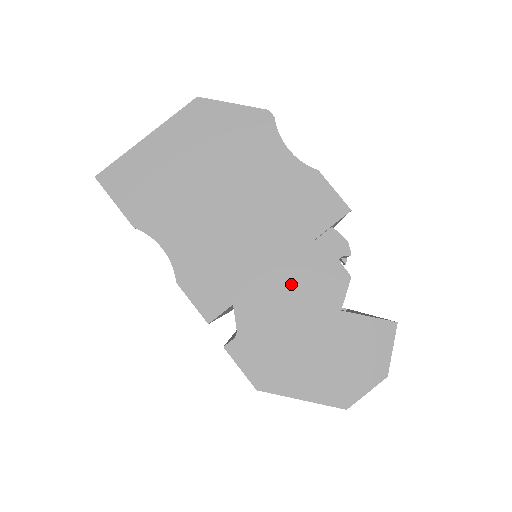
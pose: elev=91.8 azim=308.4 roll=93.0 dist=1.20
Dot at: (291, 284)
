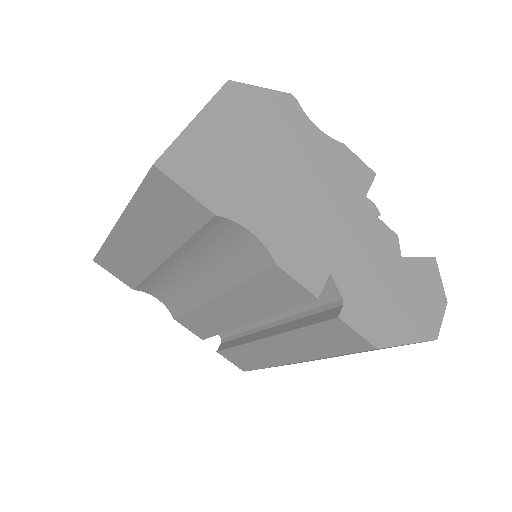
Dot at: (363, 243)
